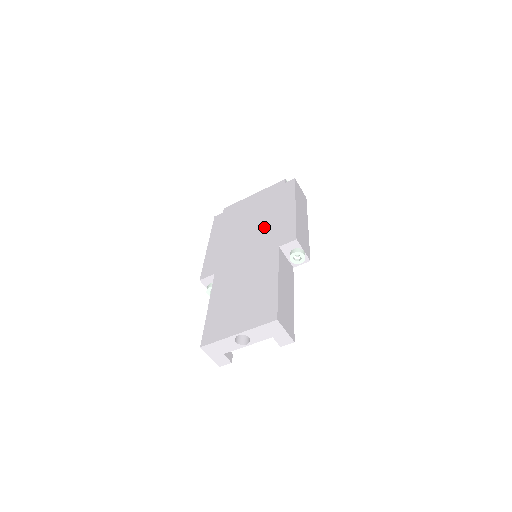
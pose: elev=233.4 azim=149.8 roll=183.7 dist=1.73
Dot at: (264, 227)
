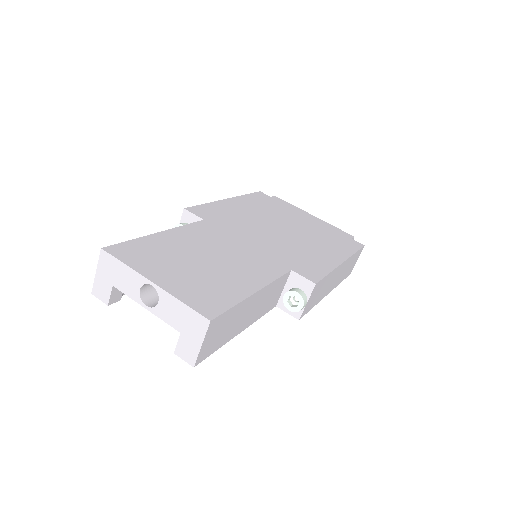
Dot at: (295, 242)
